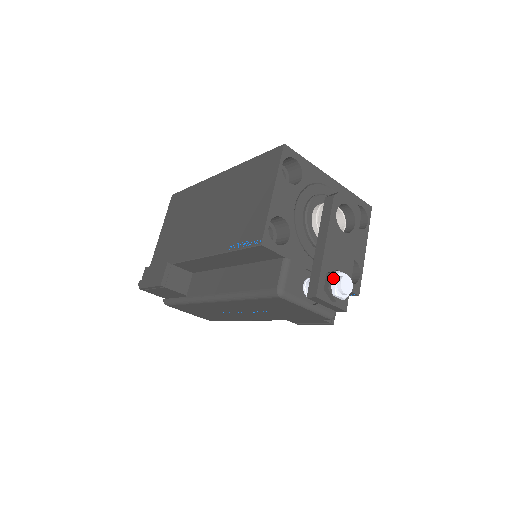
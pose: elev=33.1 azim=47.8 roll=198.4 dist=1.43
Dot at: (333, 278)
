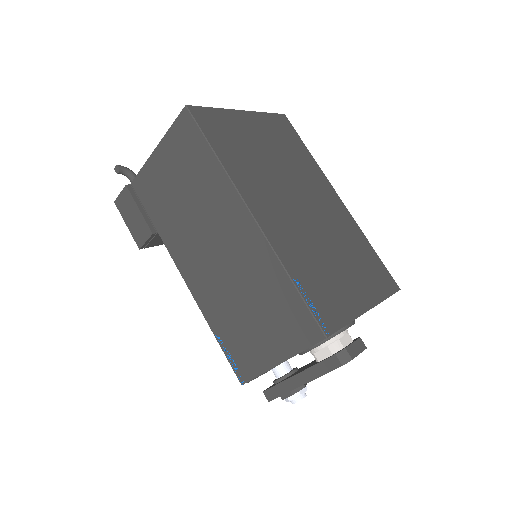
Dot at: (291, 399)
